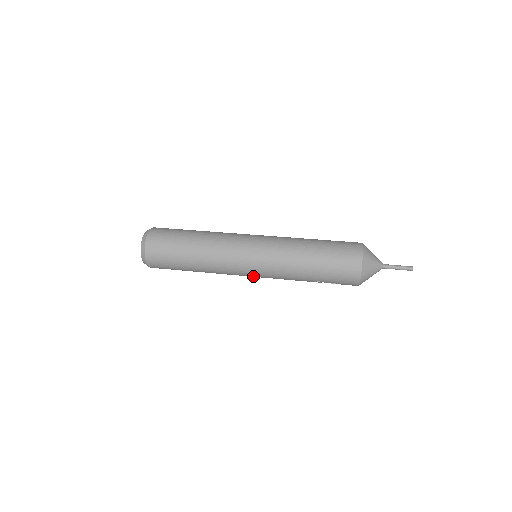
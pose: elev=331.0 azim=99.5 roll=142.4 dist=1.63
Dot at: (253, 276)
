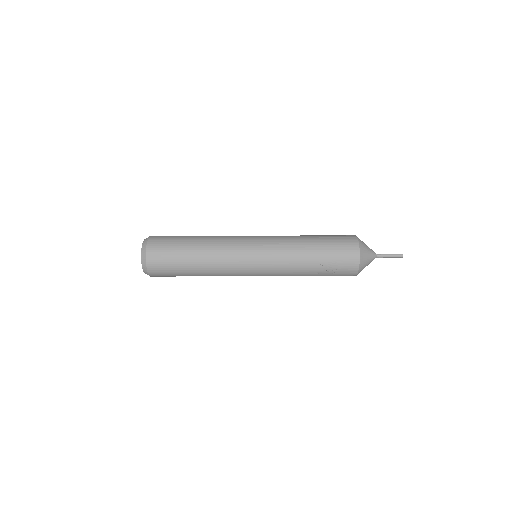
Dot at: (255, 266)
